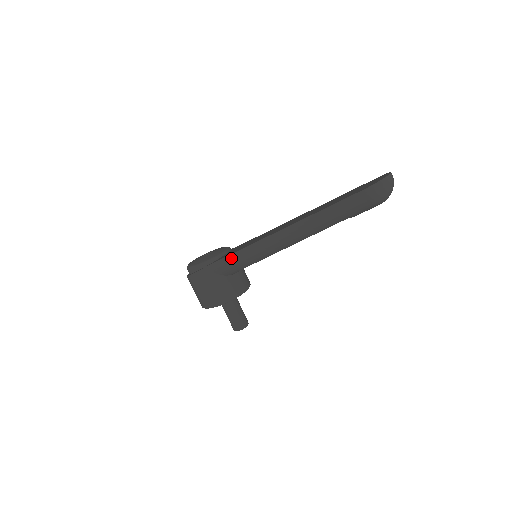
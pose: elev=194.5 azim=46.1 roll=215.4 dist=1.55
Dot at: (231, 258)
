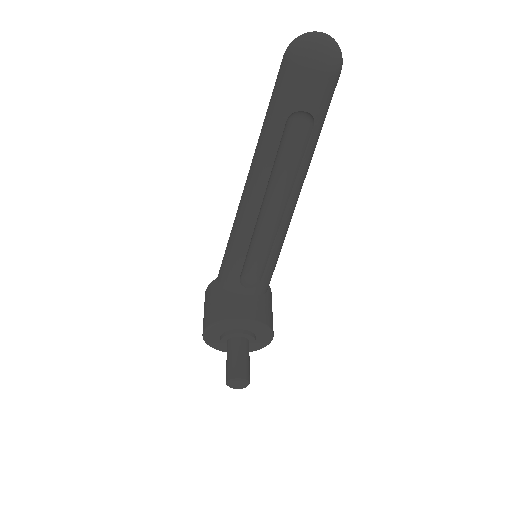
Dot at: (226, 251)
